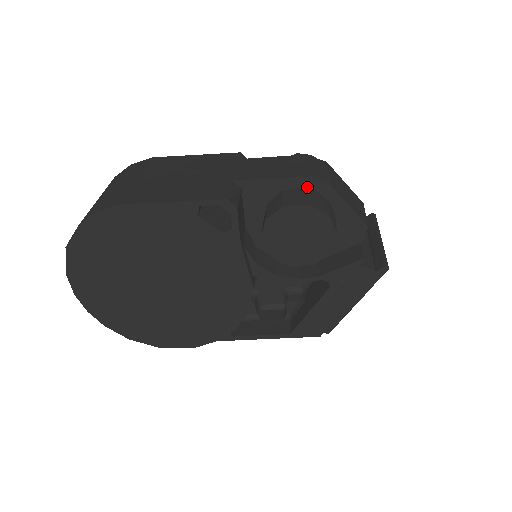
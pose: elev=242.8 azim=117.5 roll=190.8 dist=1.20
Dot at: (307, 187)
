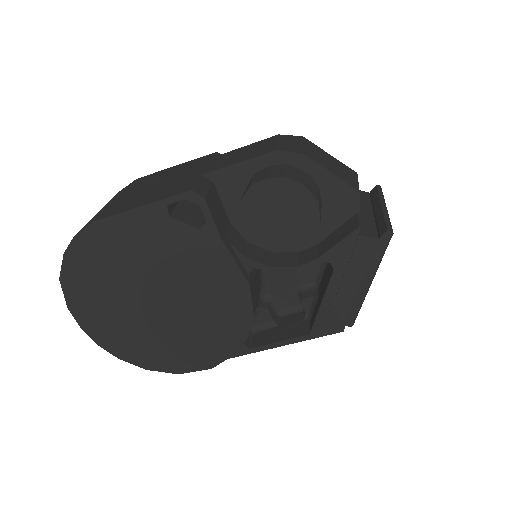
Dot at: (279, 162)
